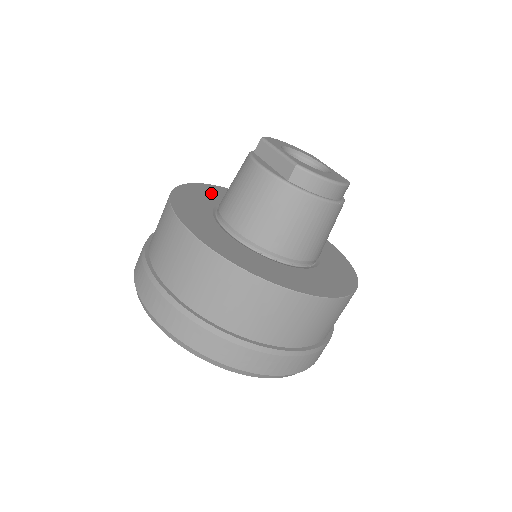
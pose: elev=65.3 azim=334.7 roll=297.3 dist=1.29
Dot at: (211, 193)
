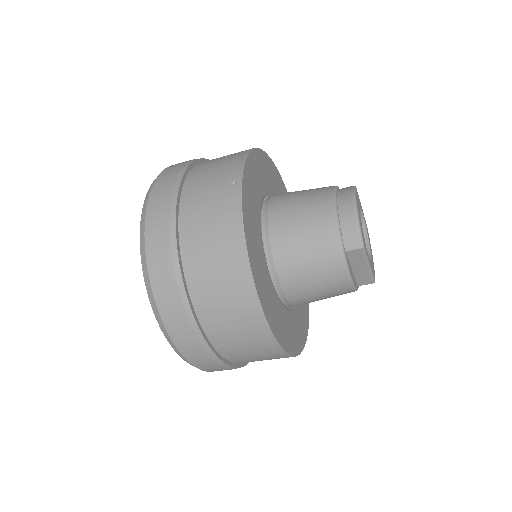
Dot at: (254, 231)
